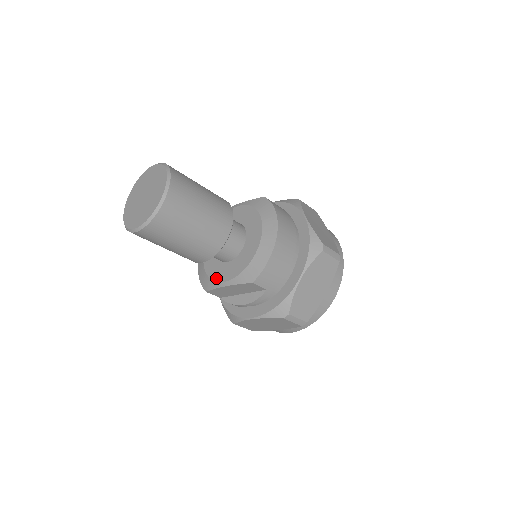
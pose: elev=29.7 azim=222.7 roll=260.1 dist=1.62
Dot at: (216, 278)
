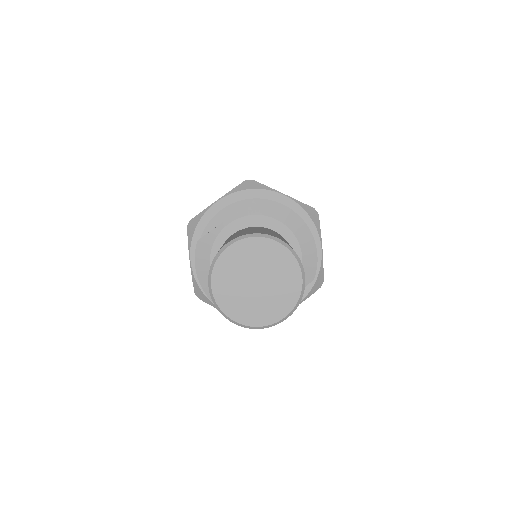
Dot at: occluded
